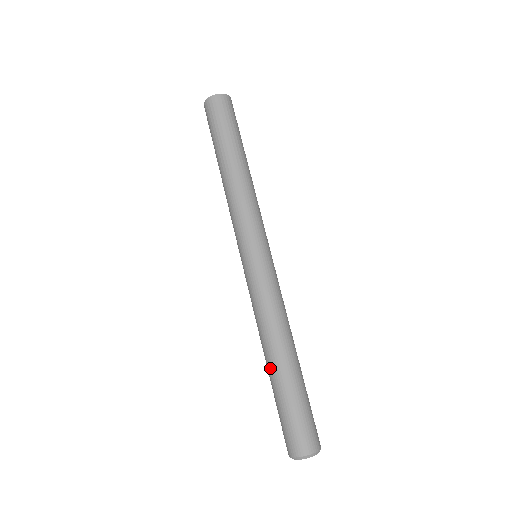
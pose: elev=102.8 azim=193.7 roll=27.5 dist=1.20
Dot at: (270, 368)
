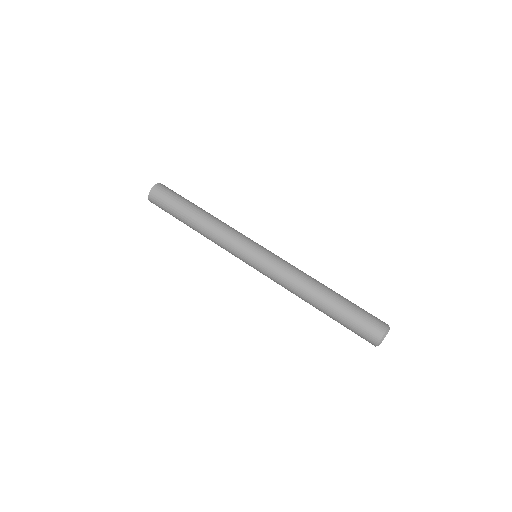
Dot at: (321, 308)
